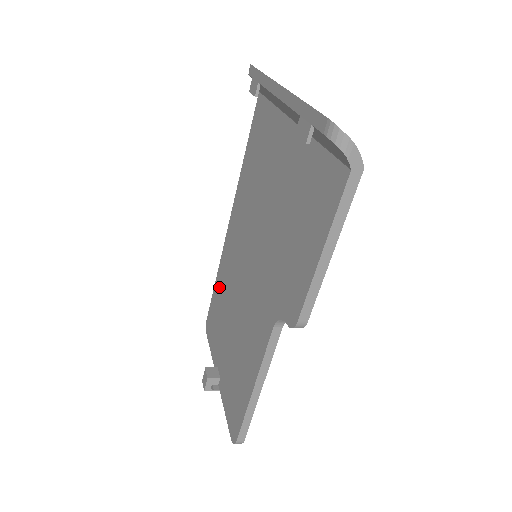
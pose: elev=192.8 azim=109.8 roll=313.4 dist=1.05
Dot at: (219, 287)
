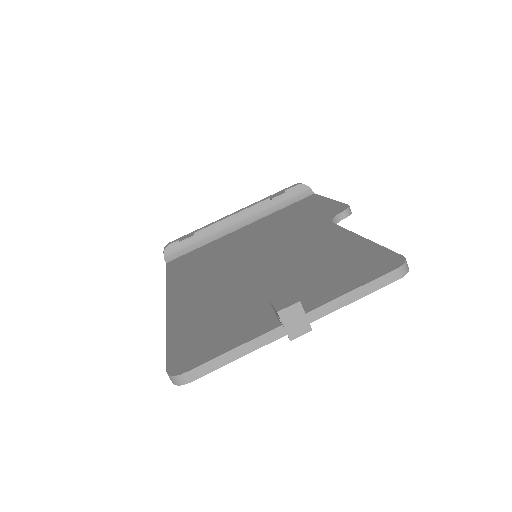
Dot at: (190, 321)
